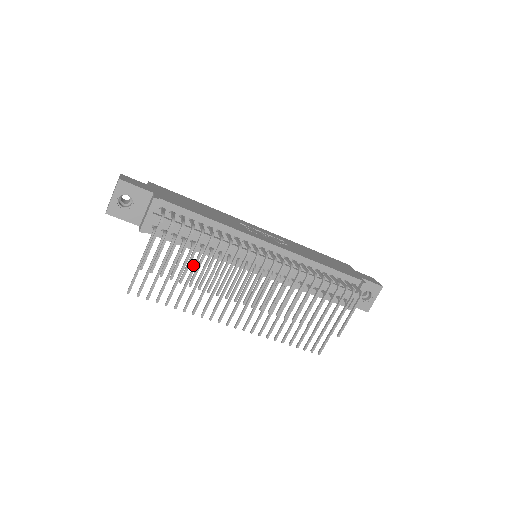
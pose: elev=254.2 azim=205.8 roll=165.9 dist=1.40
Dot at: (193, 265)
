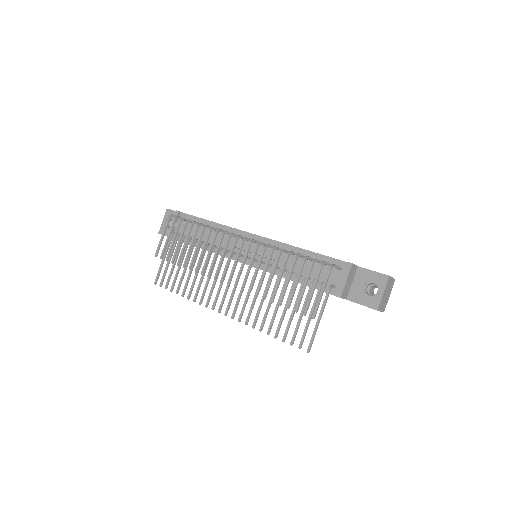
Dot at: occluded
